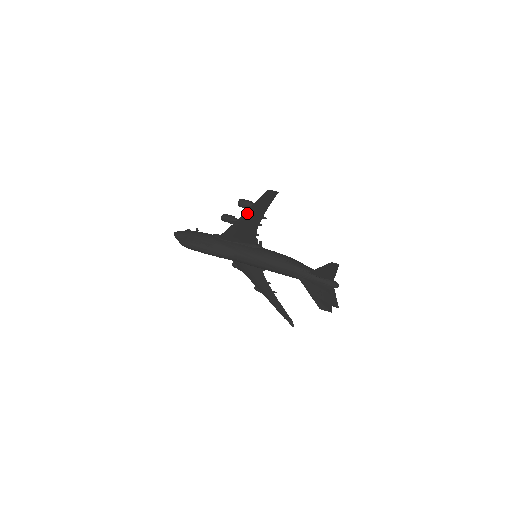
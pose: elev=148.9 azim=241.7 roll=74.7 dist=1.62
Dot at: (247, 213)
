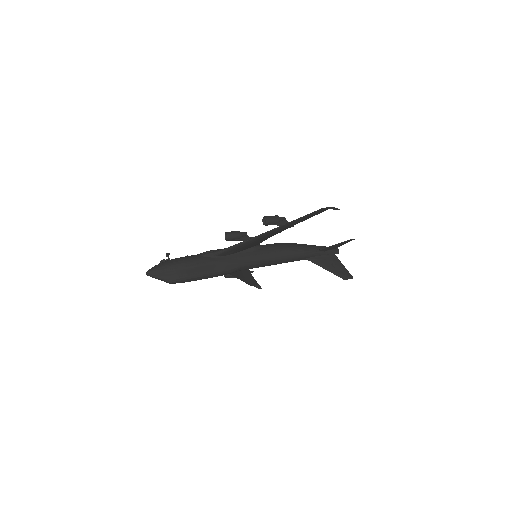
Dot at: (276, 229)
